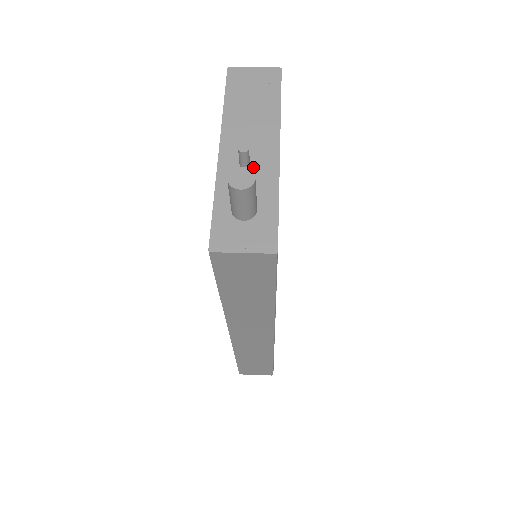
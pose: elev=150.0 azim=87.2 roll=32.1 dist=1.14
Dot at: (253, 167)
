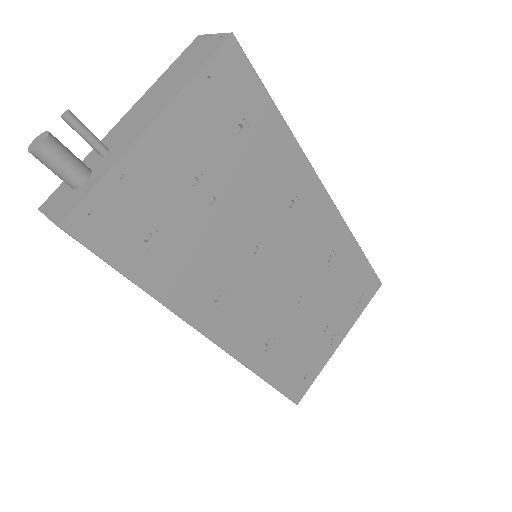
Dot at: (121, 139)
